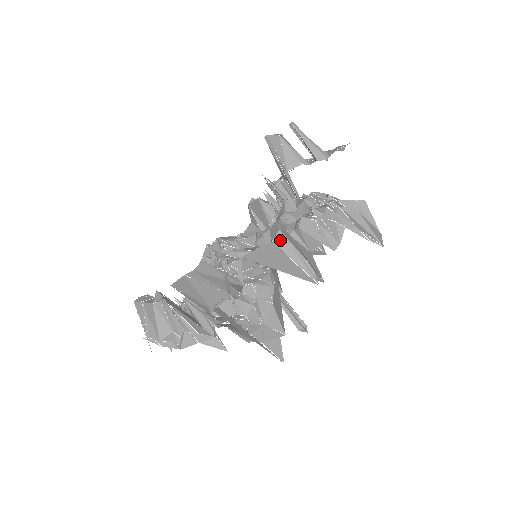
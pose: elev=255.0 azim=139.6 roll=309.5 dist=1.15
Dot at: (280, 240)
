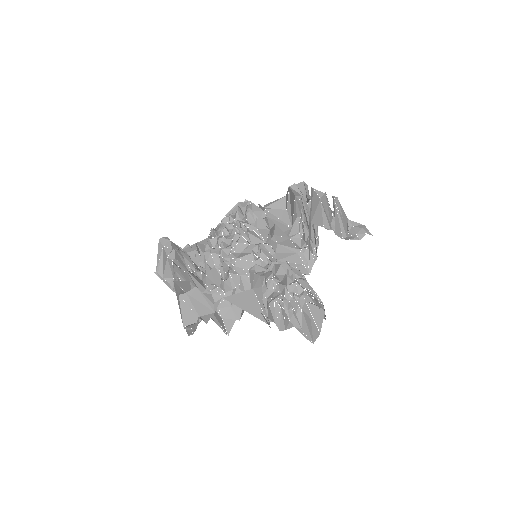
Dot at: (259, 292)
